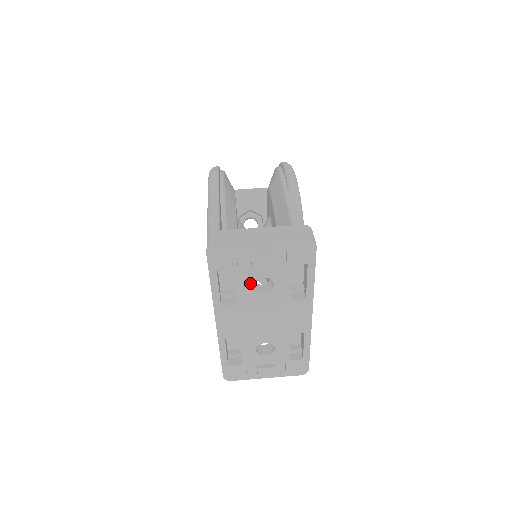
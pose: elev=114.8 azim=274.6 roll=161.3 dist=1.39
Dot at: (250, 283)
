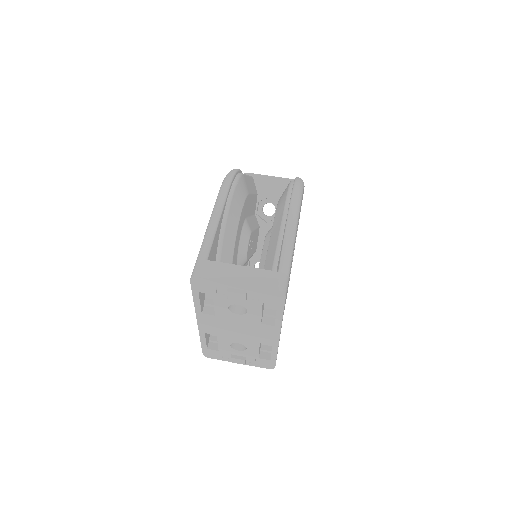
Dot at: (227, 306)
